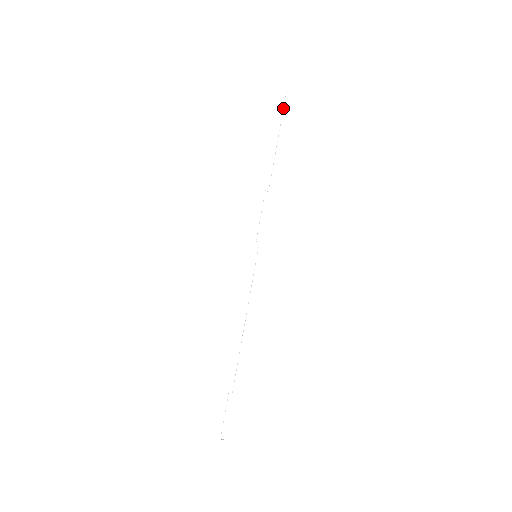
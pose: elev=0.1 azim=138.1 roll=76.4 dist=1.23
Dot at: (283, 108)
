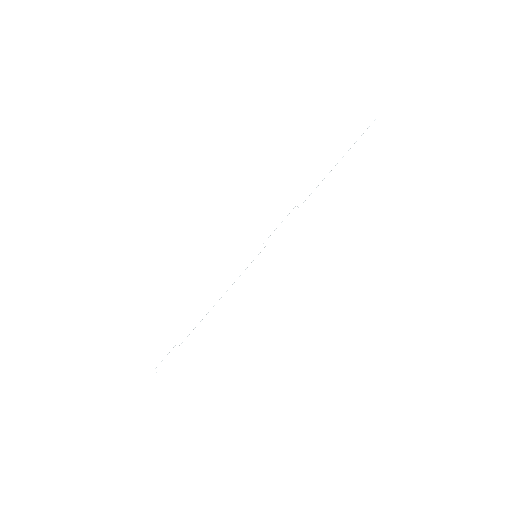
Dot at: occluded
